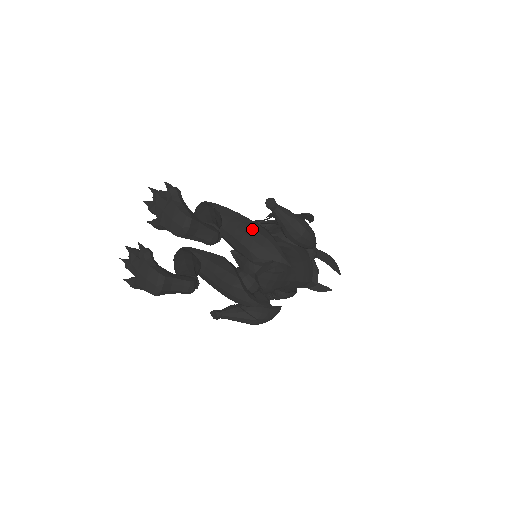
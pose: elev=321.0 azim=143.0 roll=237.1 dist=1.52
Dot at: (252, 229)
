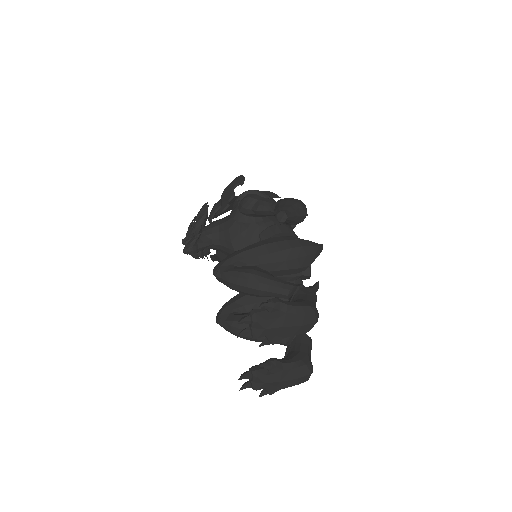
Dot at: (285, 251)
